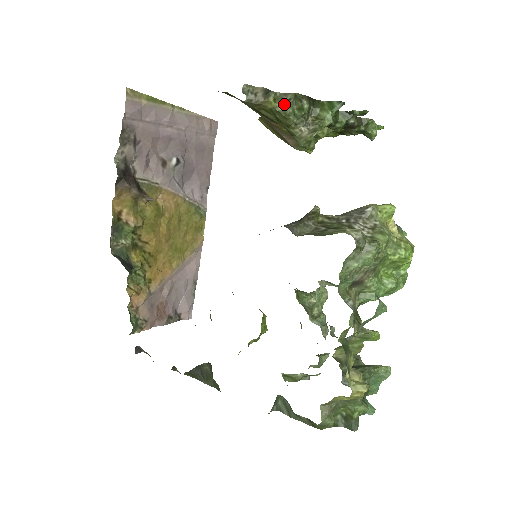
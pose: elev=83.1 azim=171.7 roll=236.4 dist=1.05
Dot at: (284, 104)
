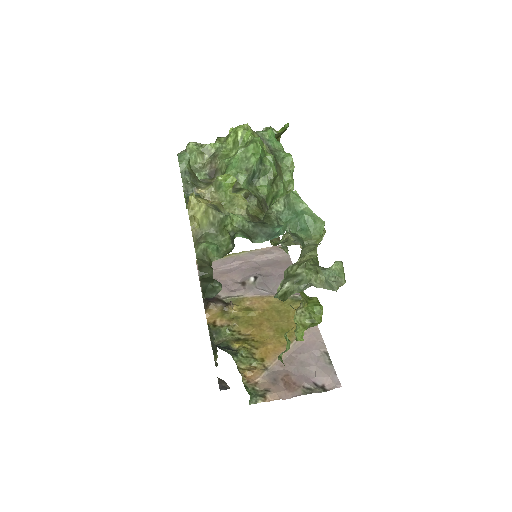
Dot at: occluded
